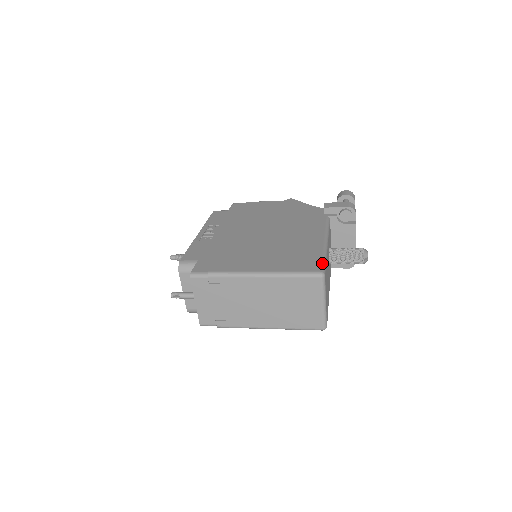
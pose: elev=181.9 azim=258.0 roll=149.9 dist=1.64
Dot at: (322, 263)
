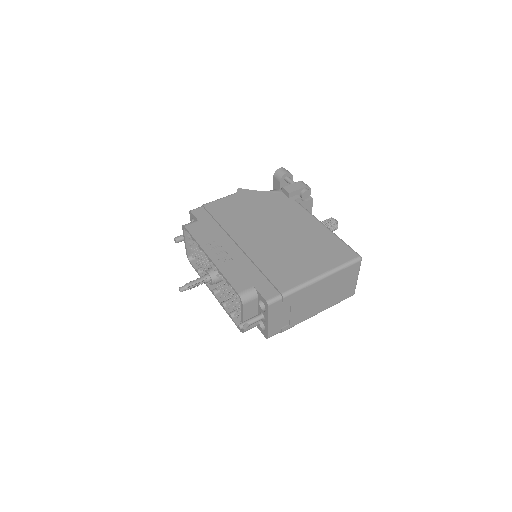
Dot at: (350, 248)
